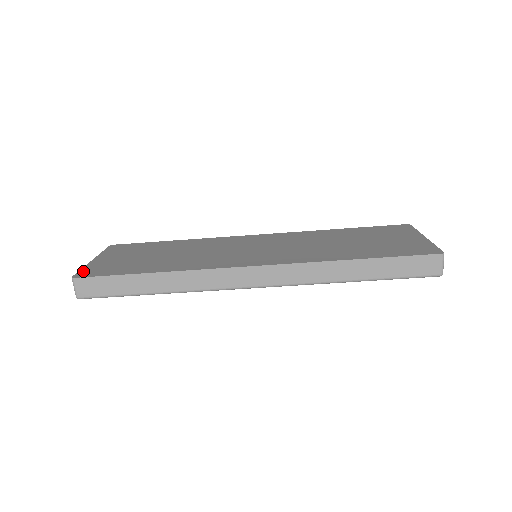
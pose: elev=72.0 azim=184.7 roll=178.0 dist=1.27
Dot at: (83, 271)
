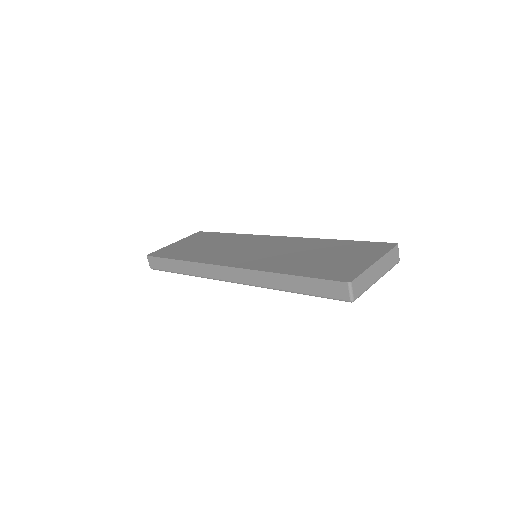
Dot at: (157, 251)
